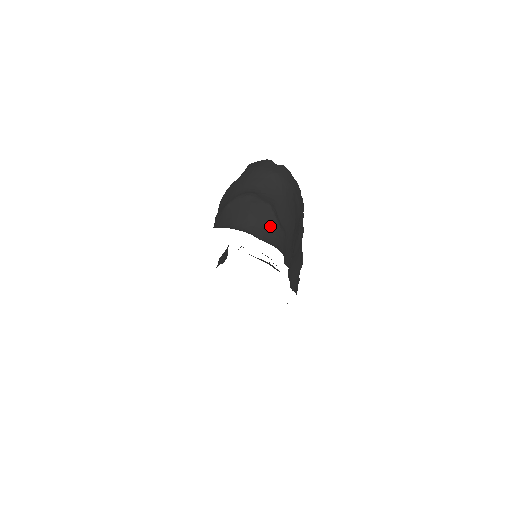
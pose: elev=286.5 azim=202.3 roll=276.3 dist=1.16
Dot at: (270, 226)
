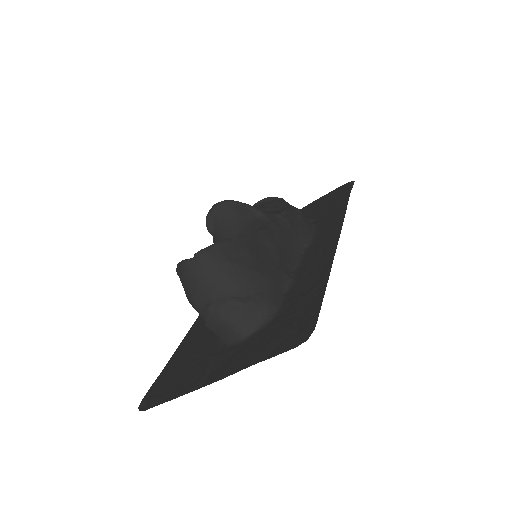
Dot at: (247, 313)
